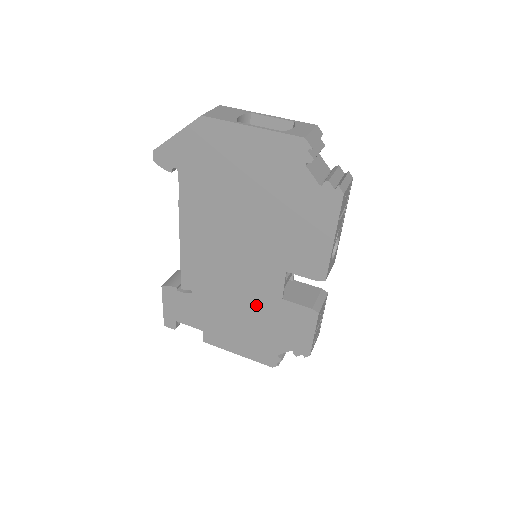
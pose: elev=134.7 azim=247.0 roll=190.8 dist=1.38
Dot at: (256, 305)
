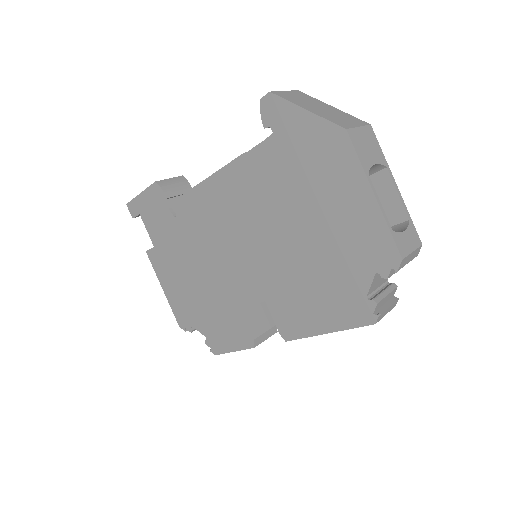
Dot at: (215, 286)
